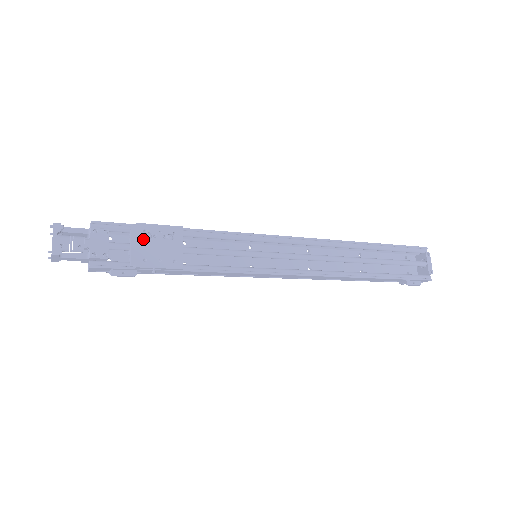
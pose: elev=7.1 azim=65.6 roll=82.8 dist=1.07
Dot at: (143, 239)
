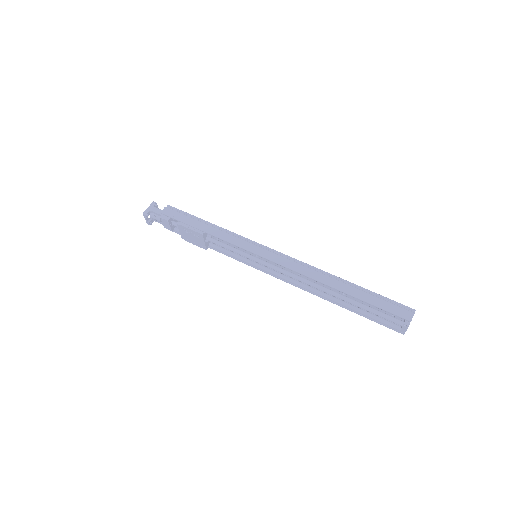
Dot at: (184, 232)
